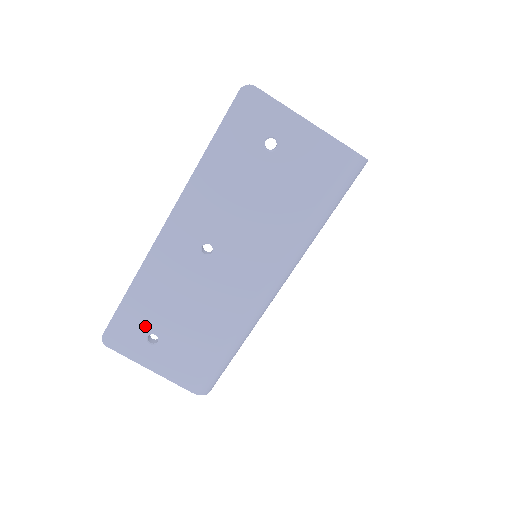
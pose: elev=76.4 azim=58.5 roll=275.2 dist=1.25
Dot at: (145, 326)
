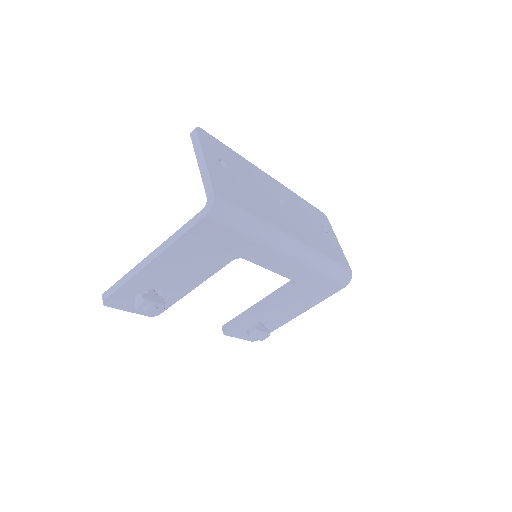
Dot at: (226, 159)
